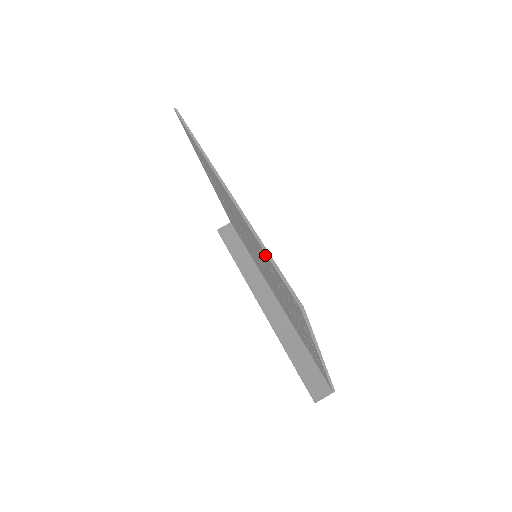
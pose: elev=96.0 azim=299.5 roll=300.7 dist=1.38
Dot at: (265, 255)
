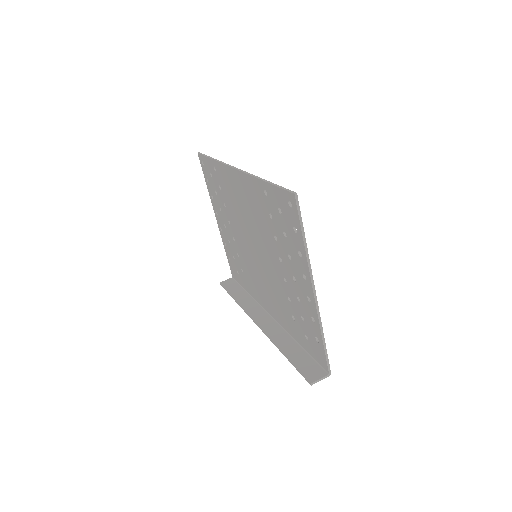
Dot at: (266, 190)
